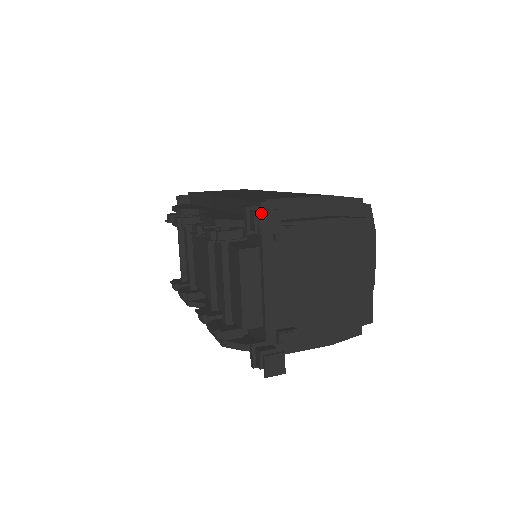
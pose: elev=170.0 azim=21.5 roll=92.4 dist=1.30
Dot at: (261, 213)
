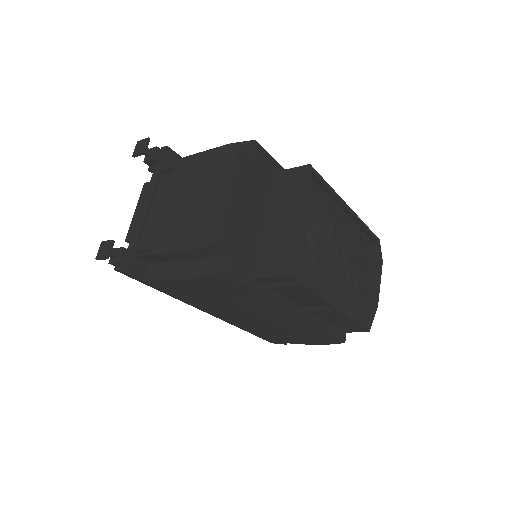
Dot at: (138, 142)
